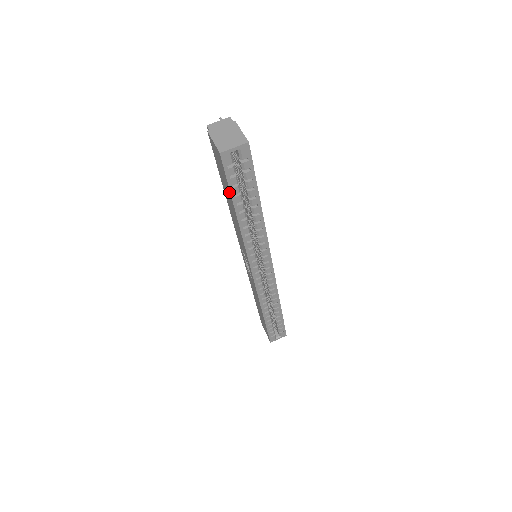
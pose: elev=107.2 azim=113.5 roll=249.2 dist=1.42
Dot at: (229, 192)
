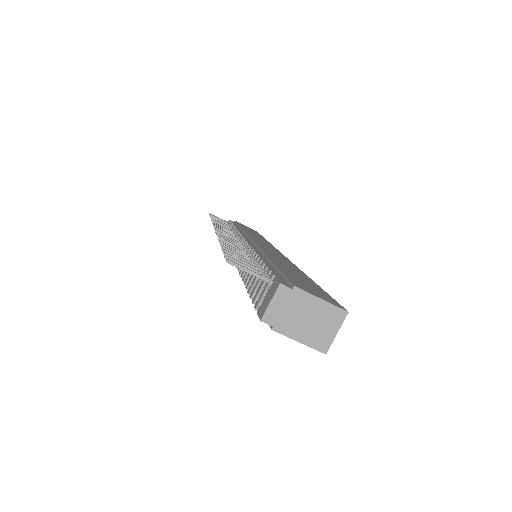
Dot at: occluded
